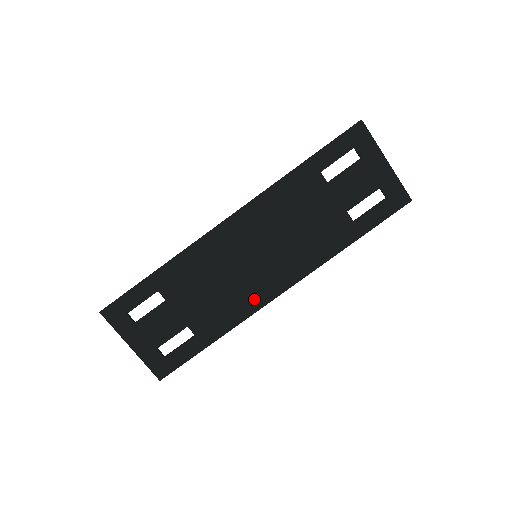
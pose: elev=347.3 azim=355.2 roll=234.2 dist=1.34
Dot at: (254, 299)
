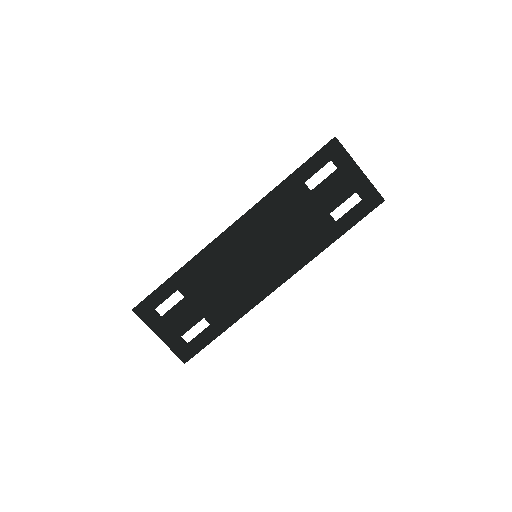
Dot at: (257, 292)
